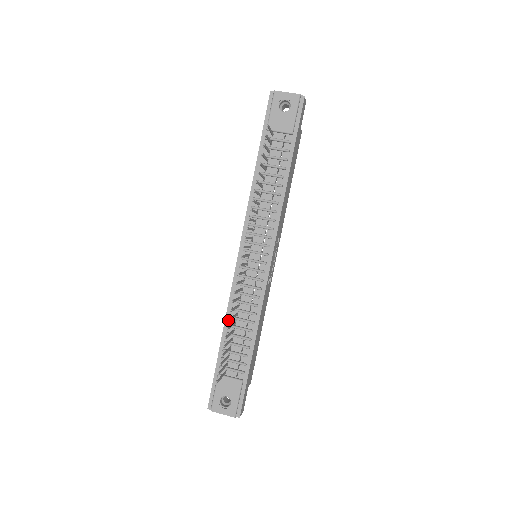
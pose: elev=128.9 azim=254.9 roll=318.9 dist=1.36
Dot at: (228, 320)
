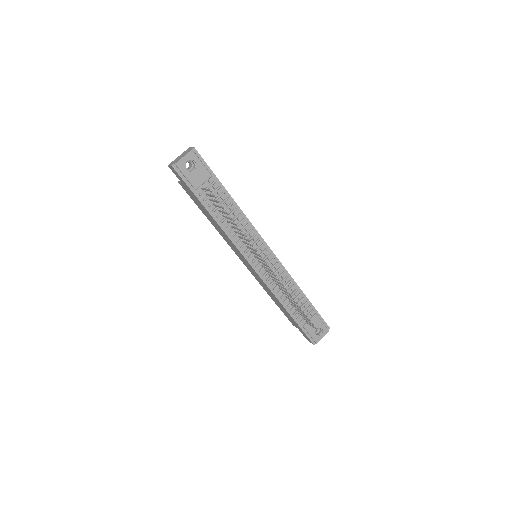
Dot at: (281, 300)
